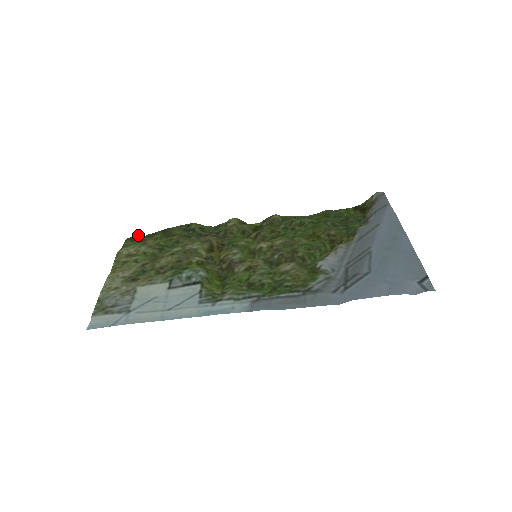
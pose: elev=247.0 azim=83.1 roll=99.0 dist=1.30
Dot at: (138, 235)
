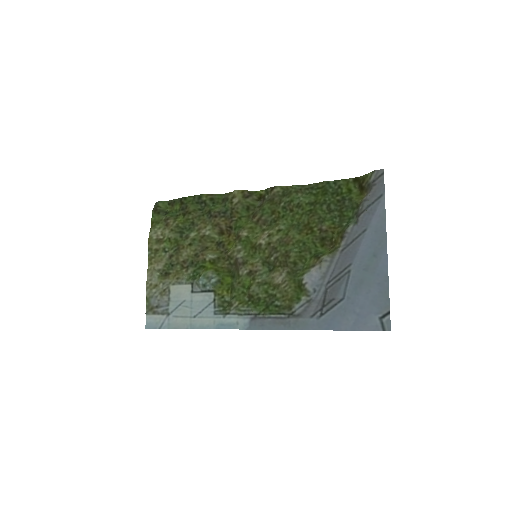
Dot at: (161, 202)
